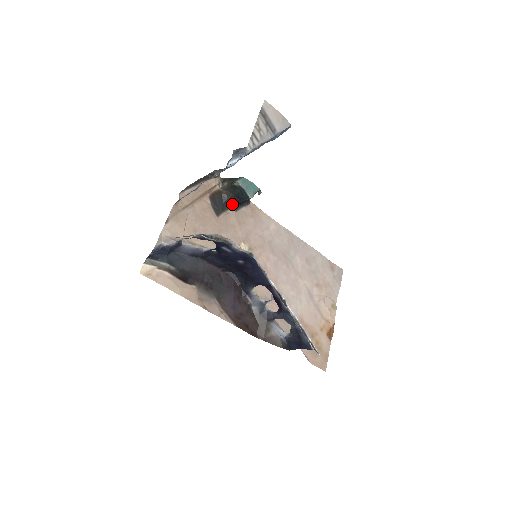
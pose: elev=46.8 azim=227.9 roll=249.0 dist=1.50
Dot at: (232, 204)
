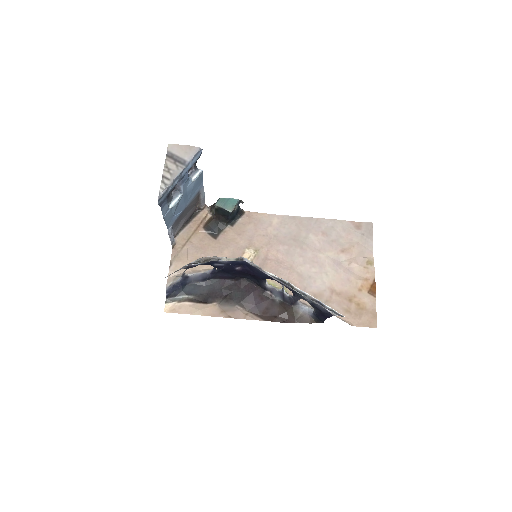
Dot at: (225, 223)
